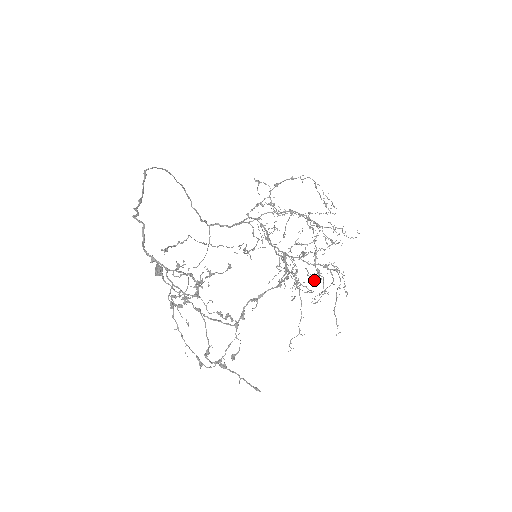
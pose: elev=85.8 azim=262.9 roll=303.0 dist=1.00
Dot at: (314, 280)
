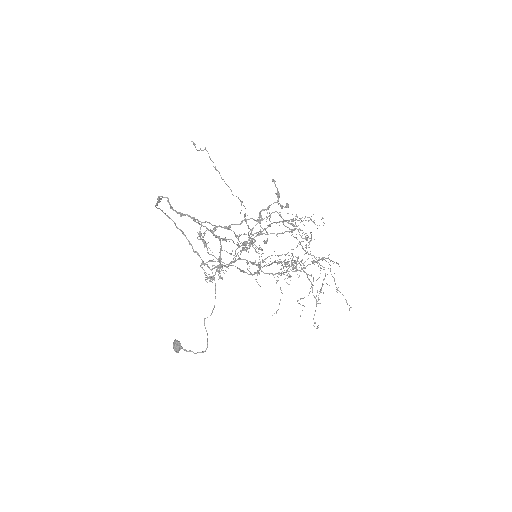
Dot at: (306, 240)
